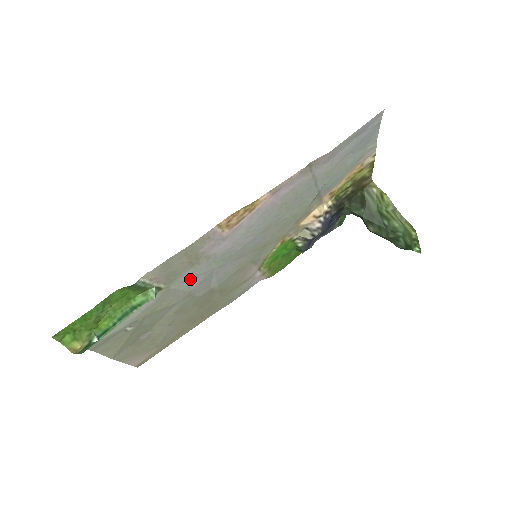
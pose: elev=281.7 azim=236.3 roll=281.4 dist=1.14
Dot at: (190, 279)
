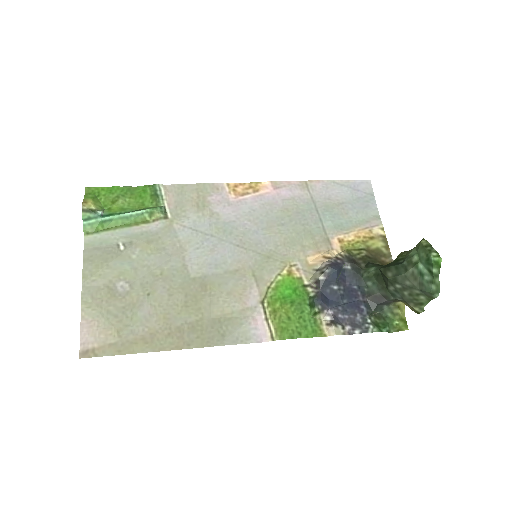
Dot at: (191, 230)
